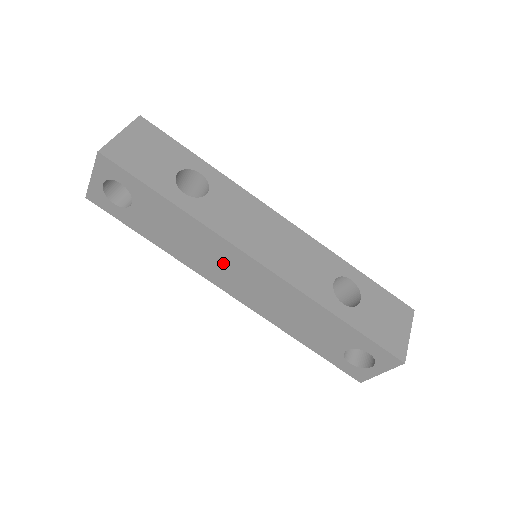
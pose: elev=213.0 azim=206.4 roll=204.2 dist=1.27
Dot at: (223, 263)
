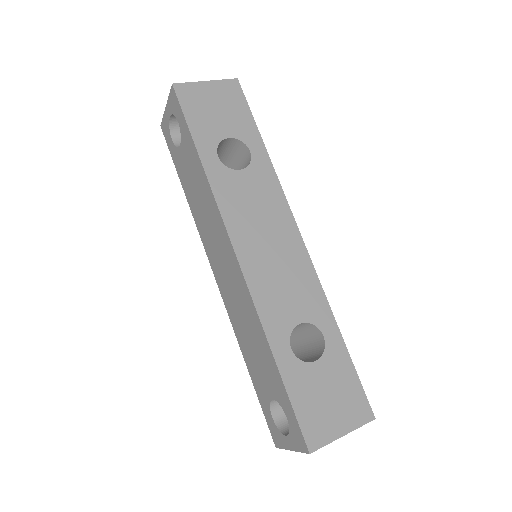
Dot at: (216, 239)
